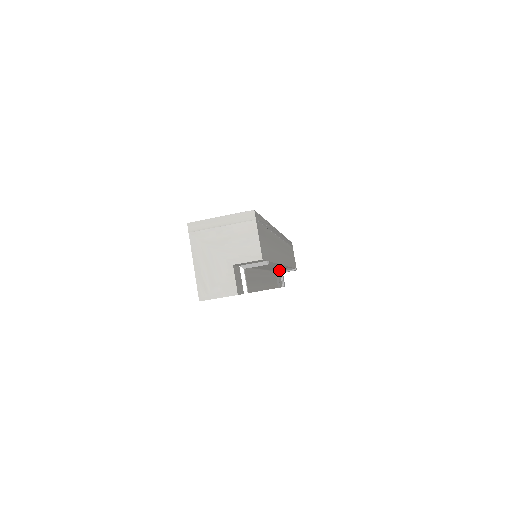
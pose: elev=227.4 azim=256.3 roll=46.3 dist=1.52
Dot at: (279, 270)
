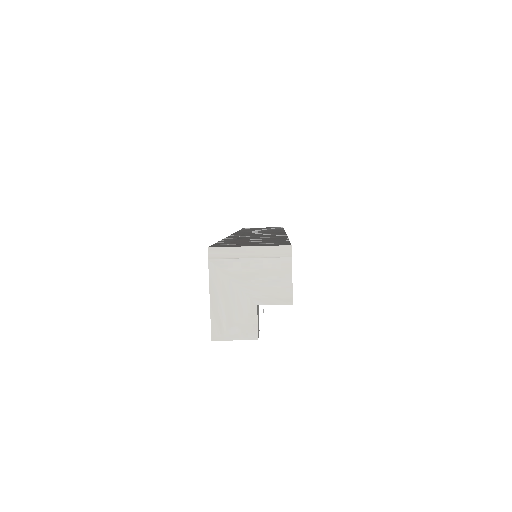
Dot at: occluded
